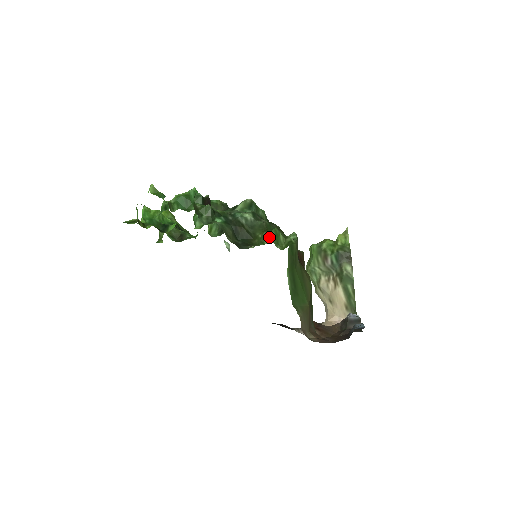
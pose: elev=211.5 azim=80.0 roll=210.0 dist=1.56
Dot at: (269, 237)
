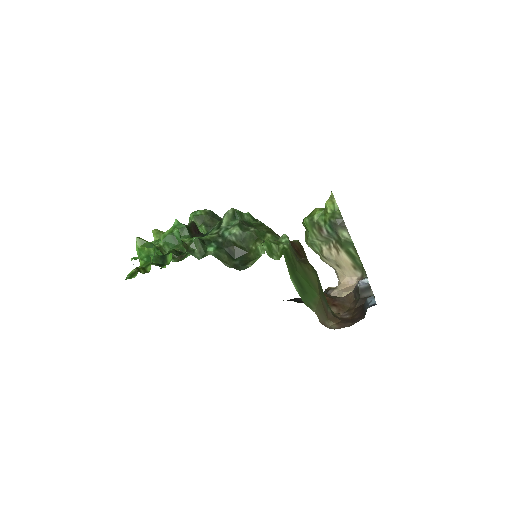
Dot at: (263, 252)
